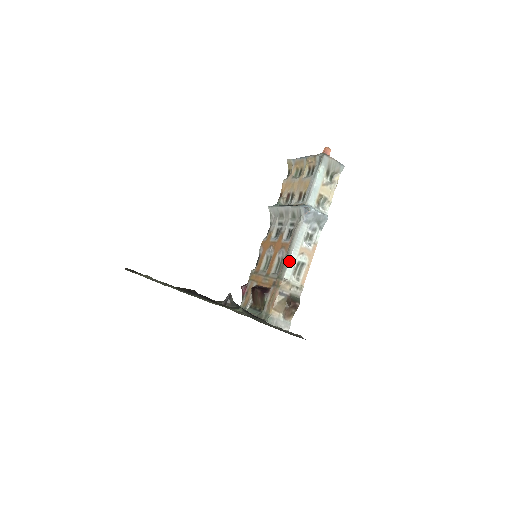
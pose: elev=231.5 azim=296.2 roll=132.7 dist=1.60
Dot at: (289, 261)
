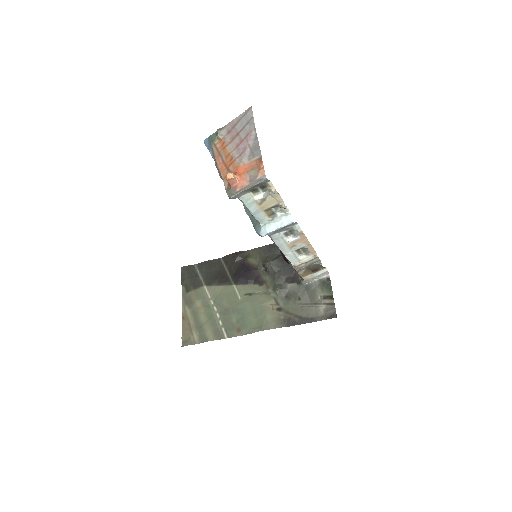
Dot at: (286, 257)
